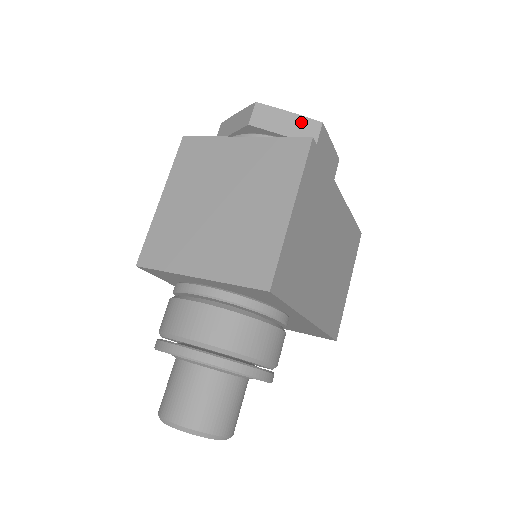
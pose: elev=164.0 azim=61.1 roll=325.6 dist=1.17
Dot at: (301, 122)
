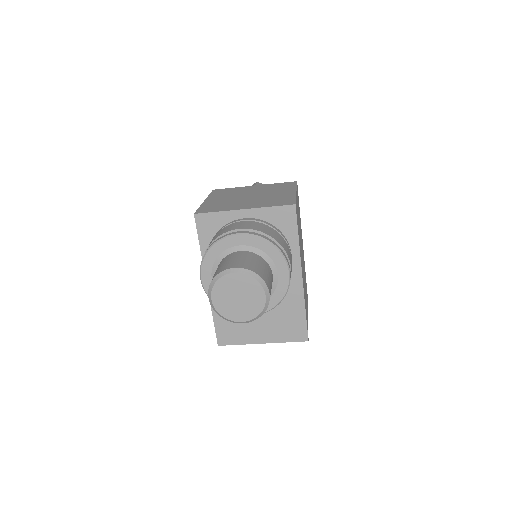
Dot at: occluded
